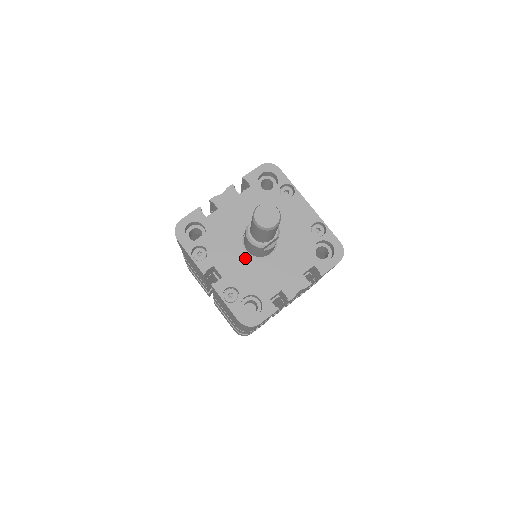
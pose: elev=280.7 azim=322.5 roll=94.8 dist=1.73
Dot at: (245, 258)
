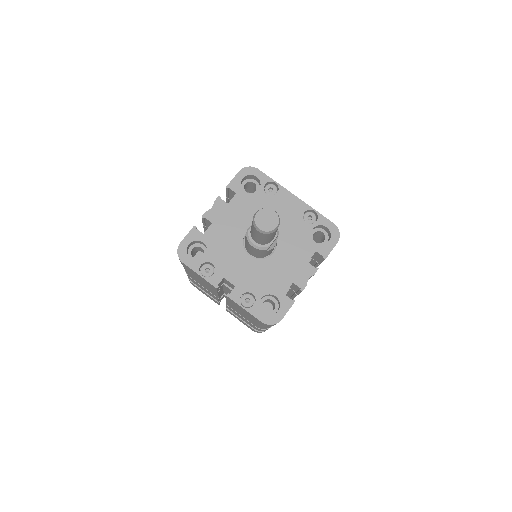
Dot at: (251, 262)
